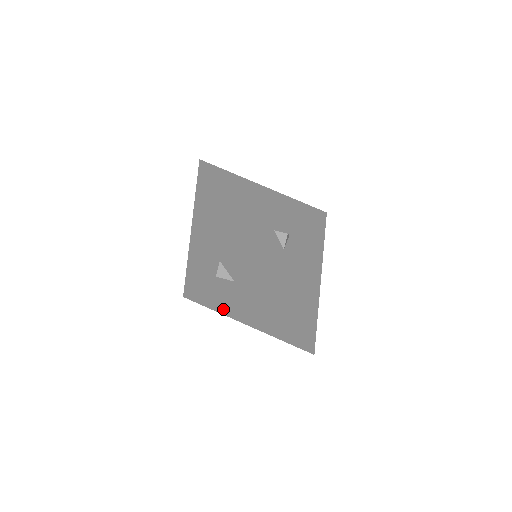
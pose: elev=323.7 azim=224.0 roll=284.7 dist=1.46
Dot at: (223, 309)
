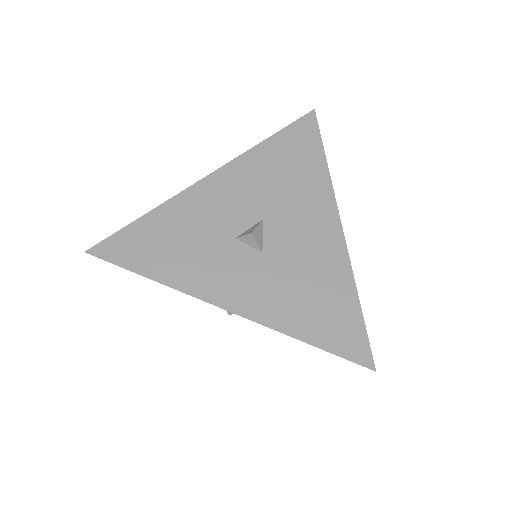
Dot at: occluded
